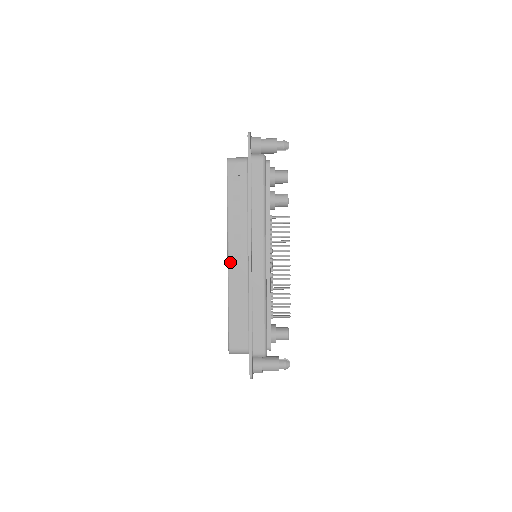
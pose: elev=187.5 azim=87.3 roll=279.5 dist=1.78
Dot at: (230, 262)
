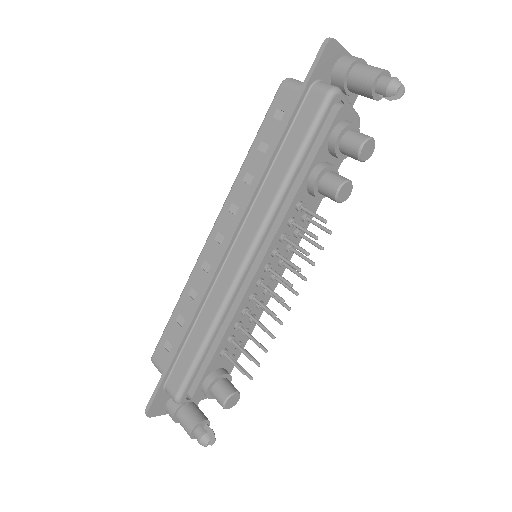
Dot at: (209, 240)
